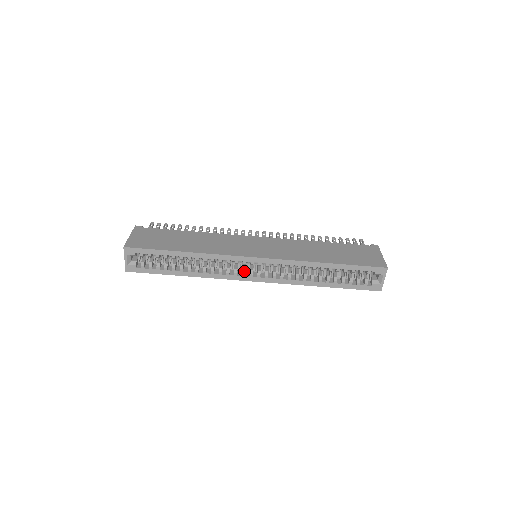
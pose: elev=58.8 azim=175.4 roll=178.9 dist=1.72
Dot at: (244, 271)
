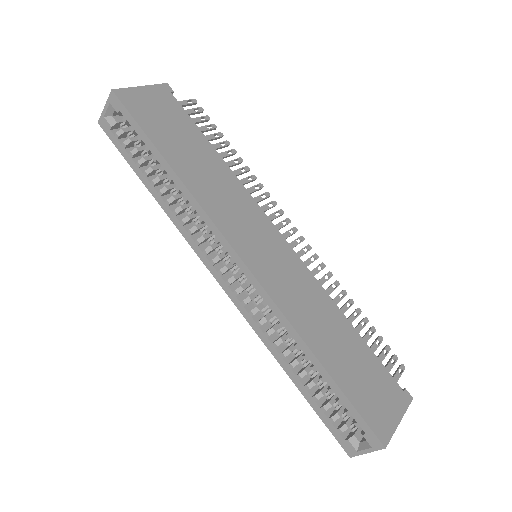
Dot at: (218, 259)
